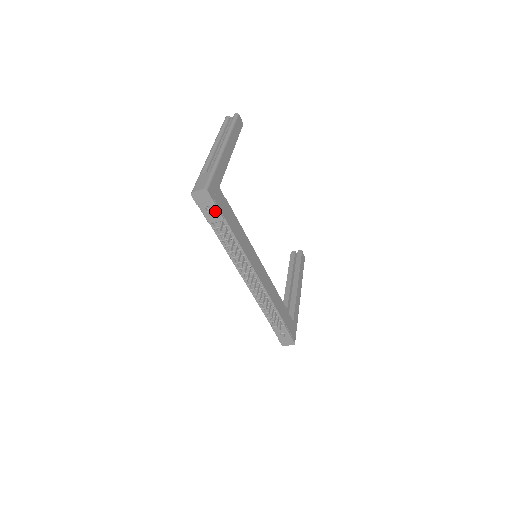
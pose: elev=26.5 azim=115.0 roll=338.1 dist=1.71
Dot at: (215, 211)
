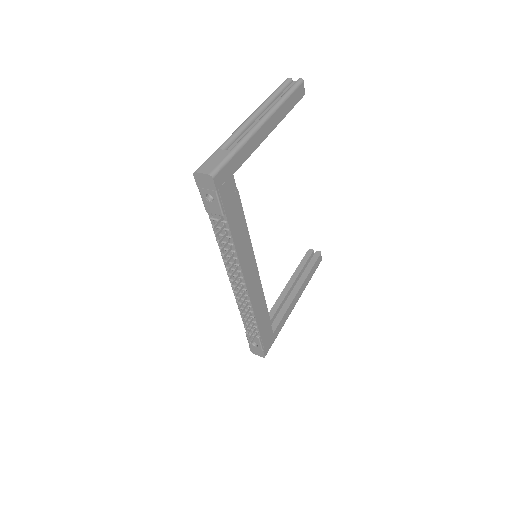
Dot at: (216, 203)
